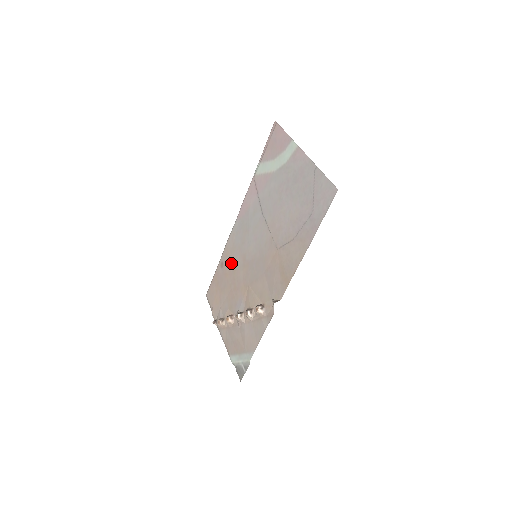
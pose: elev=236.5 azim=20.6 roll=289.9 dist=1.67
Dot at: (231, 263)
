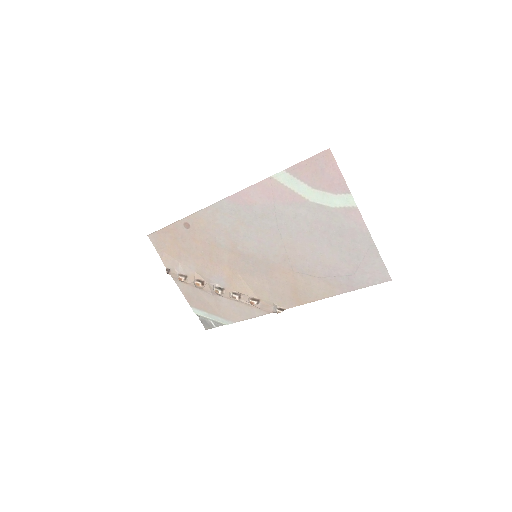
Dot at: (207, 236)
